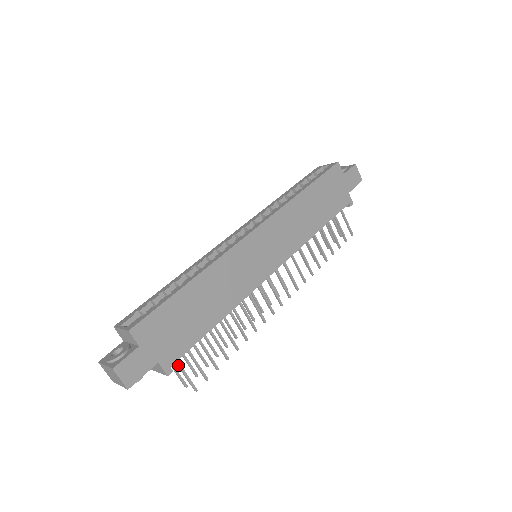
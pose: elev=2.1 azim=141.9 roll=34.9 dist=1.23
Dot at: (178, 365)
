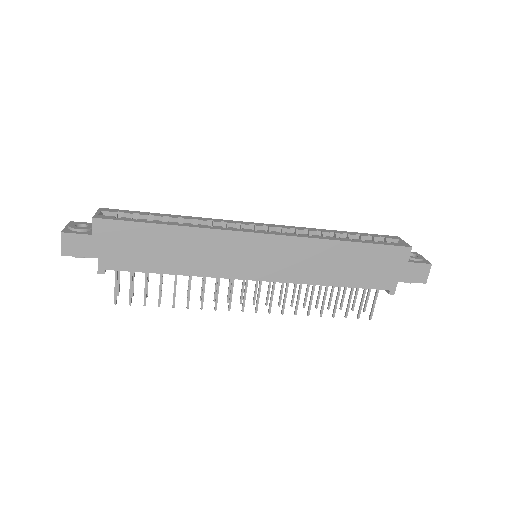
Dot at: (115, 274)
